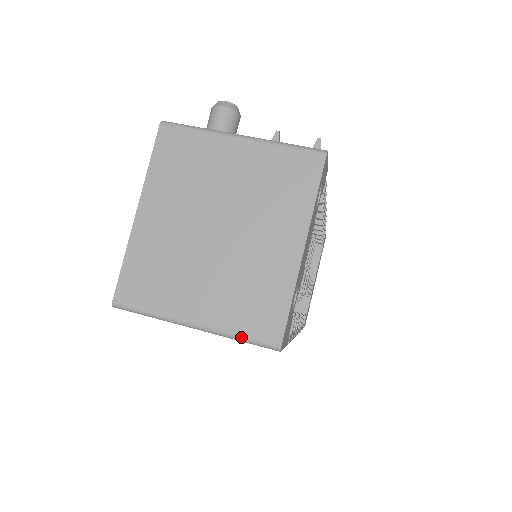
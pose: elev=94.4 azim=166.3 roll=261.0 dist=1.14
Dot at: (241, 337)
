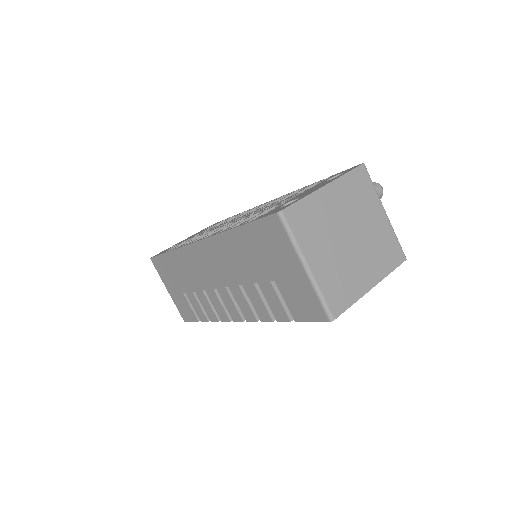
Dot at: (323, 296)
